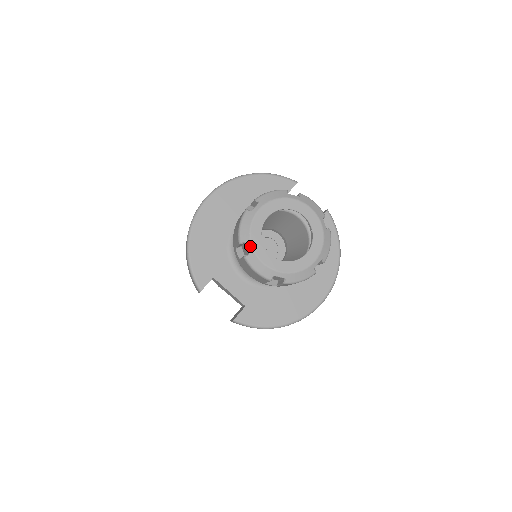
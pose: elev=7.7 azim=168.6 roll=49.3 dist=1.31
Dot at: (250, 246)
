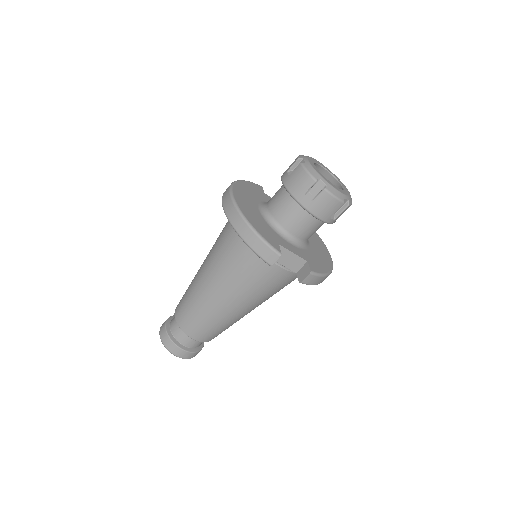
Dot at: (324, 180)
